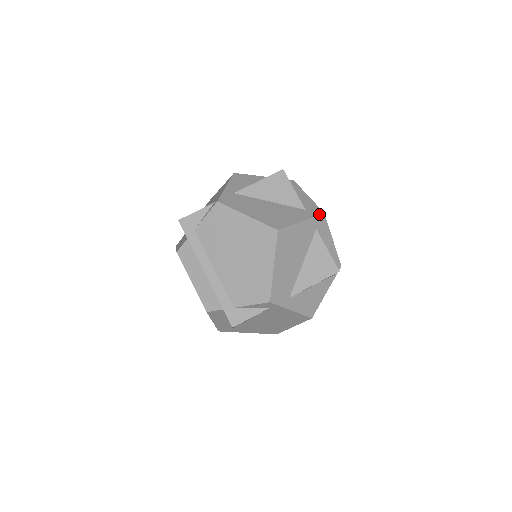
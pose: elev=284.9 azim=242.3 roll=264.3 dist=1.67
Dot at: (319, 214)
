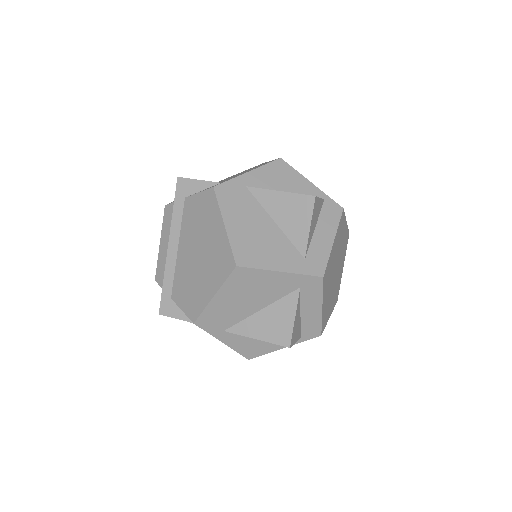
Dot at: (314, 275)
